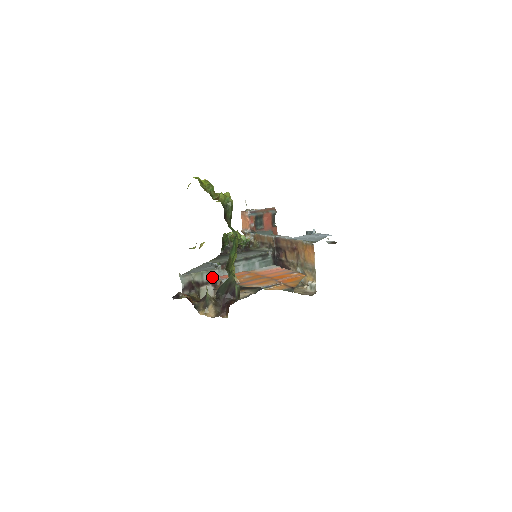
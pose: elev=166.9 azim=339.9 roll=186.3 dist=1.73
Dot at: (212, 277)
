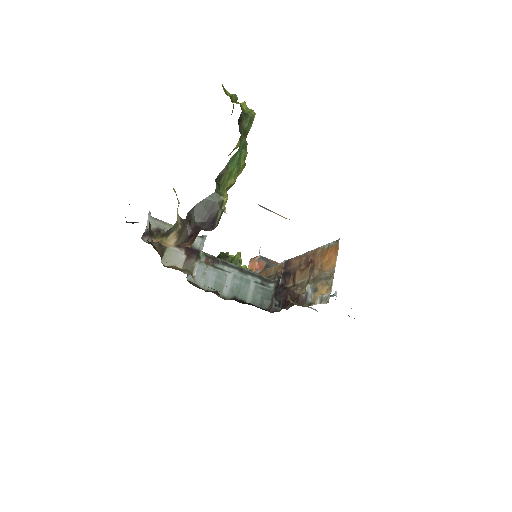
Dot at: occluded
